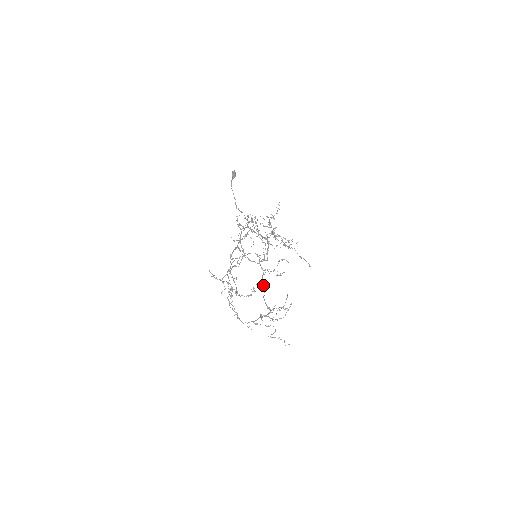
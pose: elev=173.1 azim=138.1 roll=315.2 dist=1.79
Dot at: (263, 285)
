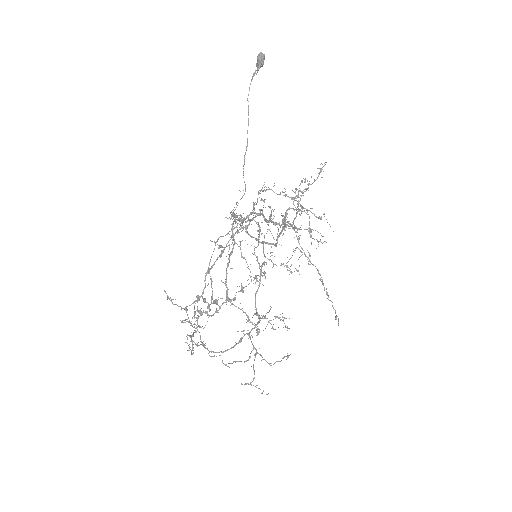
Dot at: occluded
